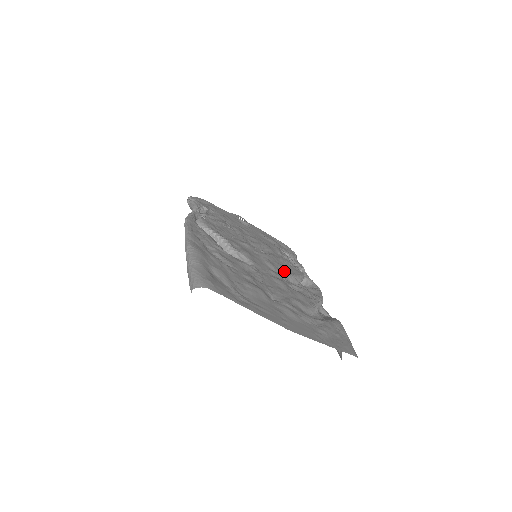
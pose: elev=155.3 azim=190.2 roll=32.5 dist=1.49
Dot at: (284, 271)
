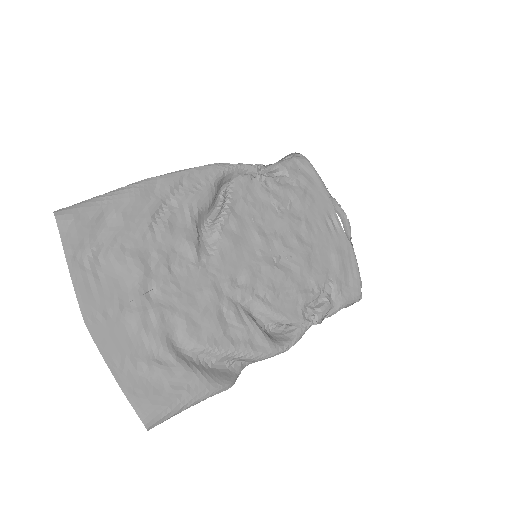
Dot at: (261, 295)
